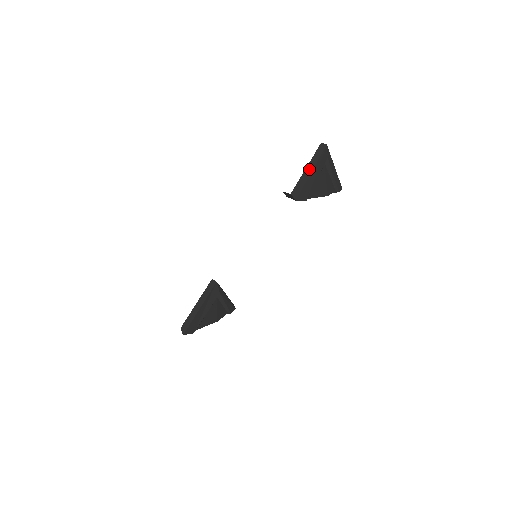
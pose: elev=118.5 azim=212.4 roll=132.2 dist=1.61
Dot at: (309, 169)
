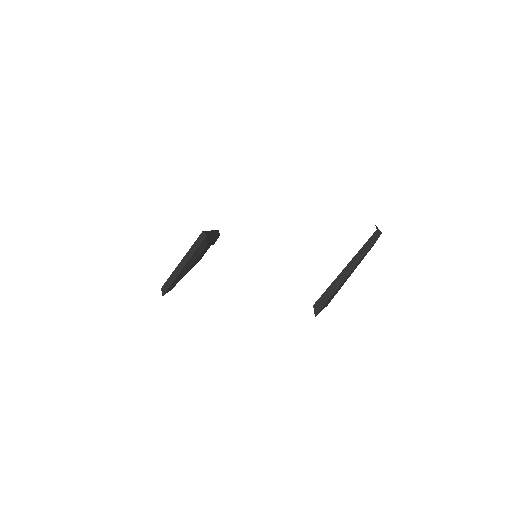
Dot at: (346, 271)
